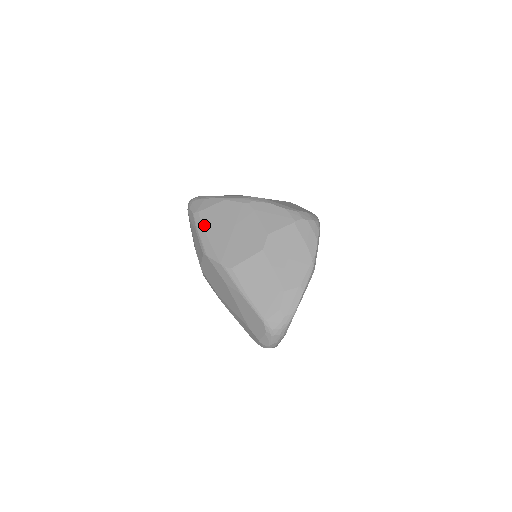
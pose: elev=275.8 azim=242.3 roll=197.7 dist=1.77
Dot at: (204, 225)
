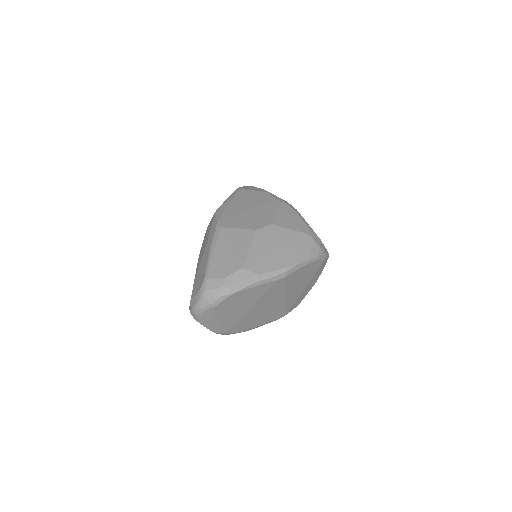
Dot at: (235, 197)
